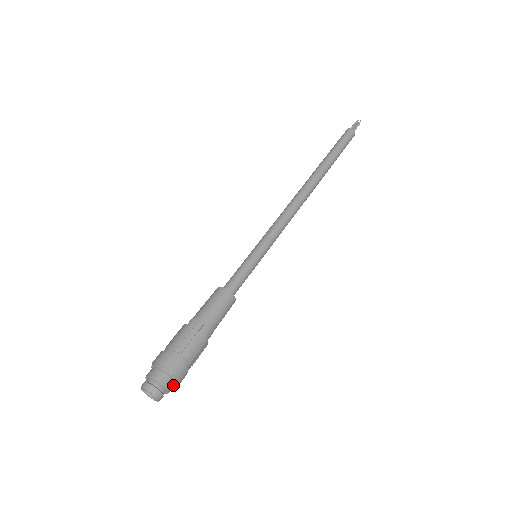
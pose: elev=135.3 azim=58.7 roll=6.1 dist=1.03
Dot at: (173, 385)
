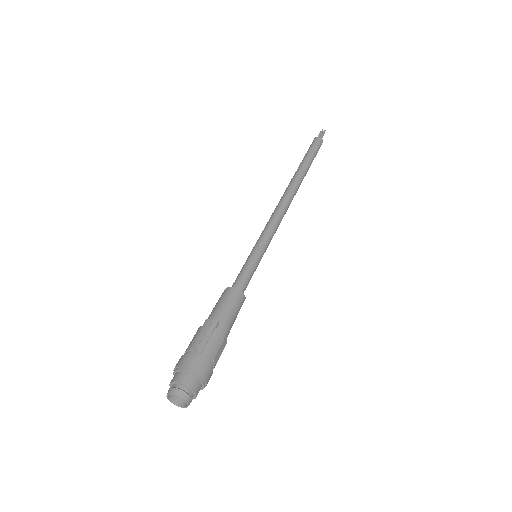
Dot at: (200, 387)
